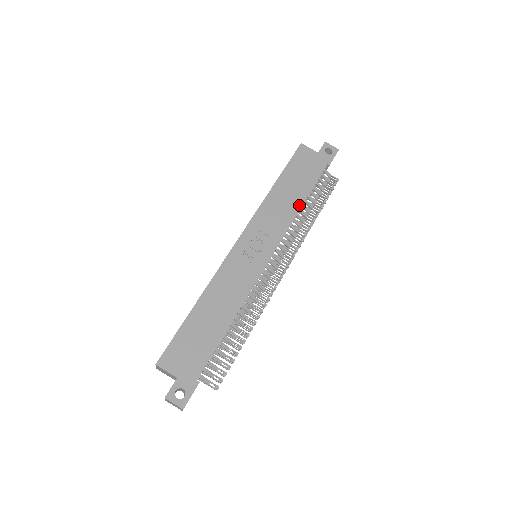
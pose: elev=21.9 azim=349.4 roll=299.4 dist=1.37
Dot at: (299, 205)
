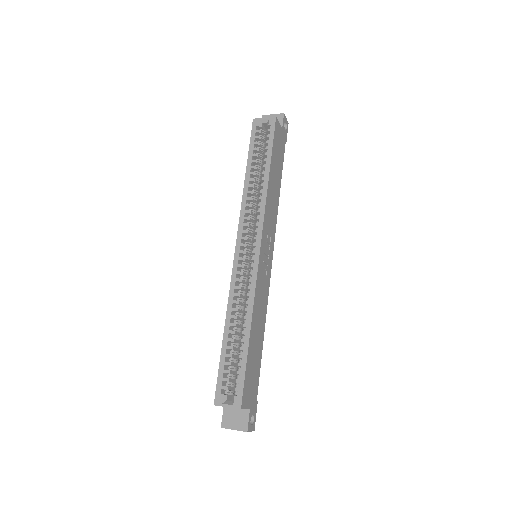
Dot at: (279, 195)
